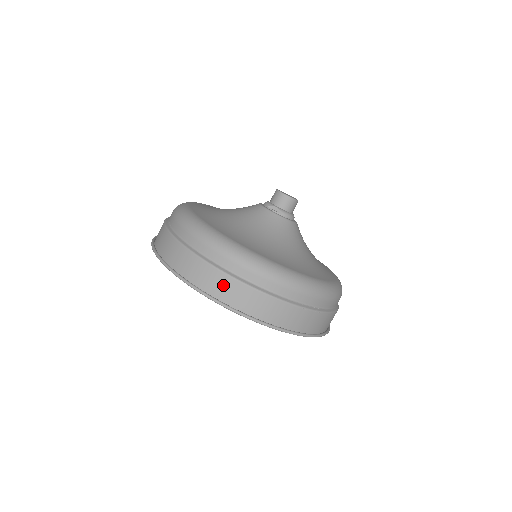
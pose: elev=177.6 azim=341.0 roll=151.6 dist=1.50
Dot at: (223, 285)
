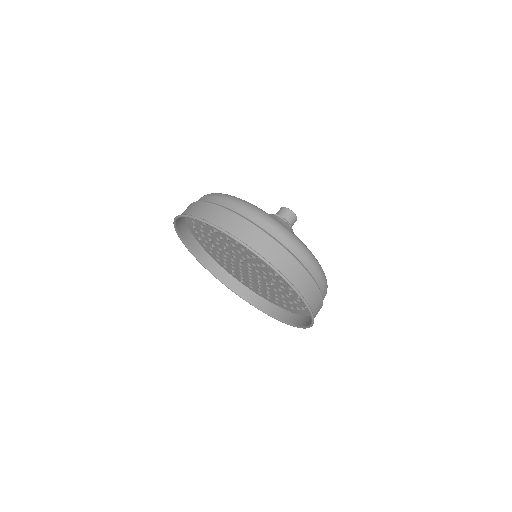
Dot at: (232, 221)
